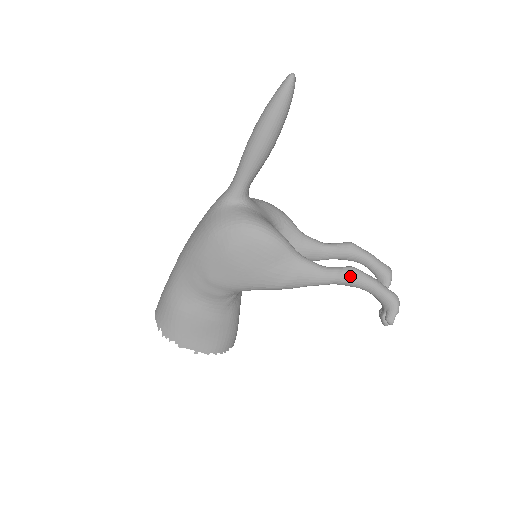
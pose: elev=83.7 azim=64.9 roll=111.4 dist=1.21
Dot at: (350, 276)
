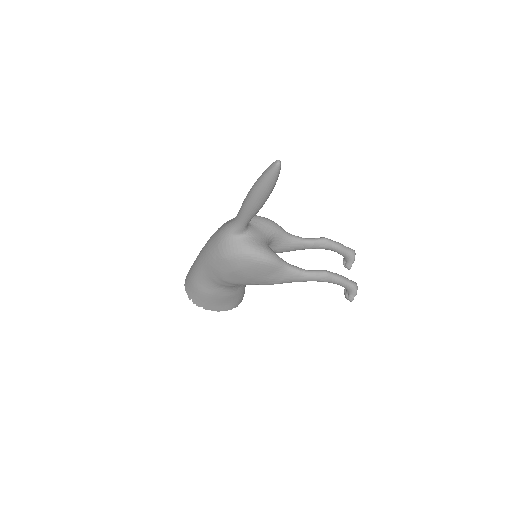
Dot at: (324, 278)
